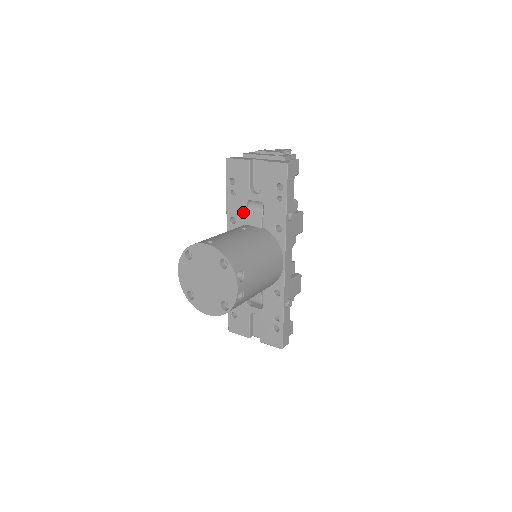
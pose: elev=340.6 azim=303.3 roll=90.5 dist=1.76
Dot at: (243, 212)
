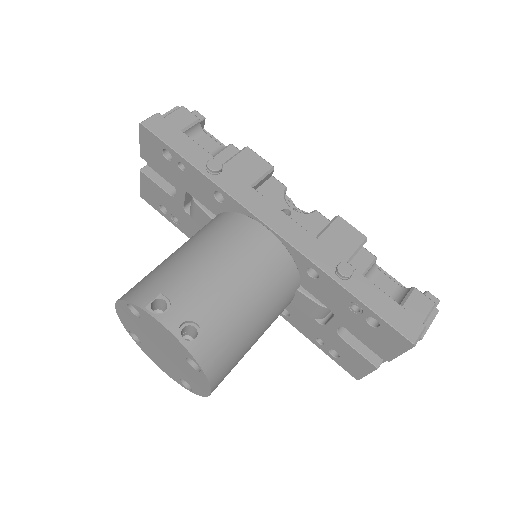
Dot at: (197, 226)
